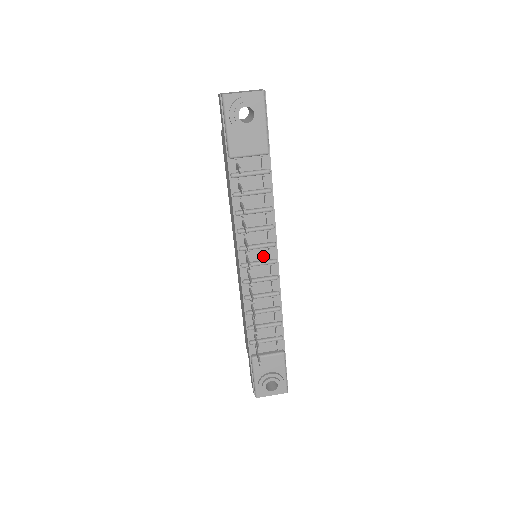
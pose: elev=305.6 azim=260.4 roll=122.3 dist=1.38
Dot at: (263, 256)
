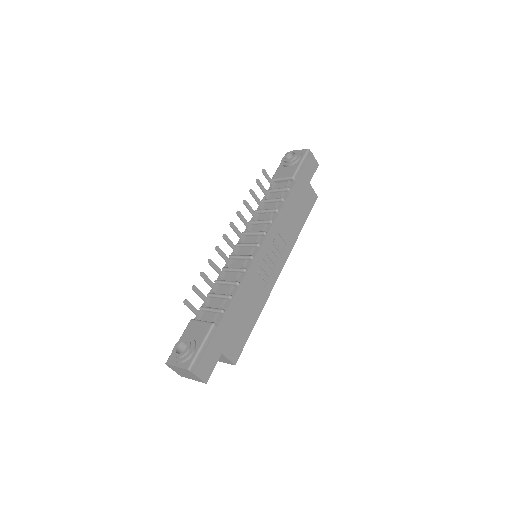
Dot at: (254, 242)
